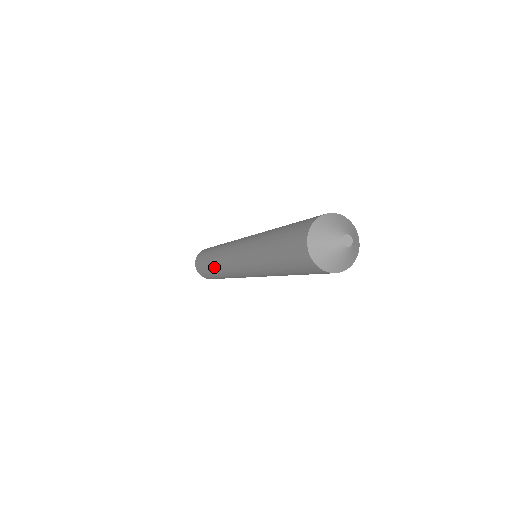
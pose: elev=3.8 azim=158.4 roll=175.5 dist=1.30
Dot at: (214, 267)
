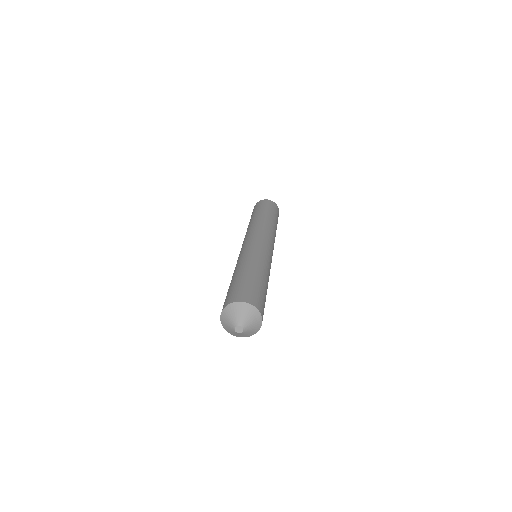
Dot at: occluded
